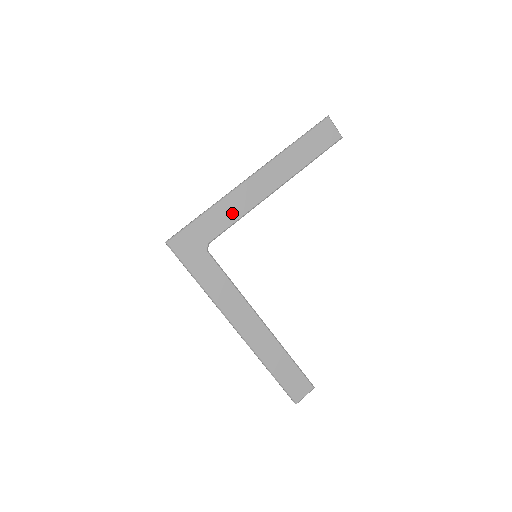
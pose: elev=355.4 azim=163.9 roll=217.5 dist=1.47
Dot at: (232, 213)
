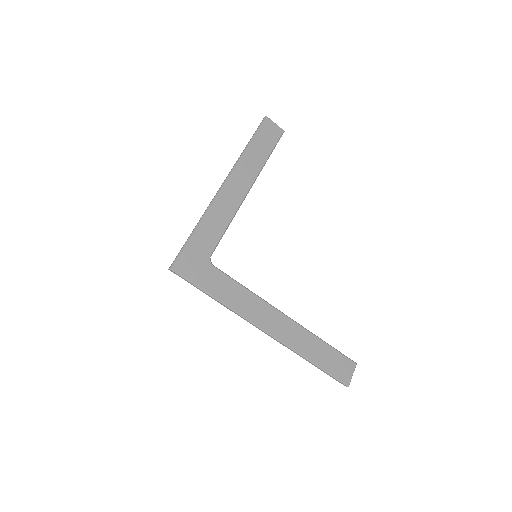
Dot at: (220, 222)
